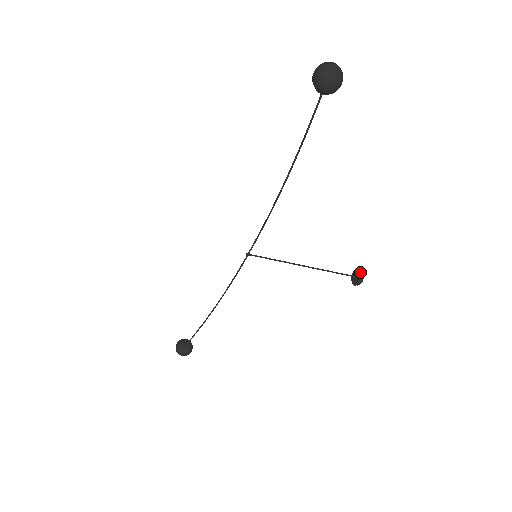
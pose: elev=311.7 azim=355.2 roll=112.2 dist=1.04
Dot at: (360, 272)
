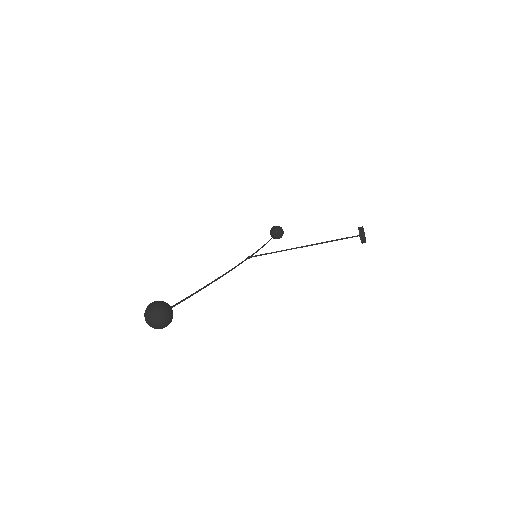
Dot at: occluded
